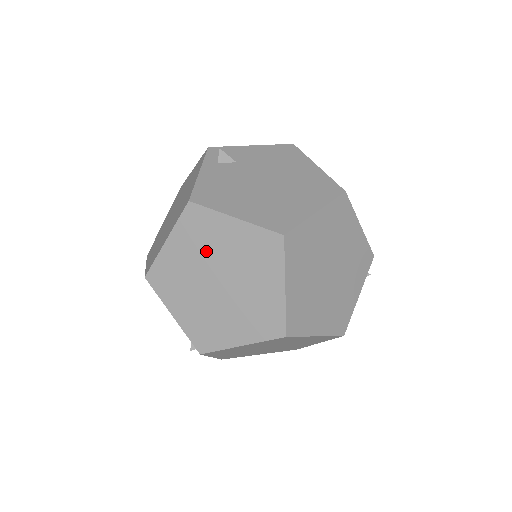
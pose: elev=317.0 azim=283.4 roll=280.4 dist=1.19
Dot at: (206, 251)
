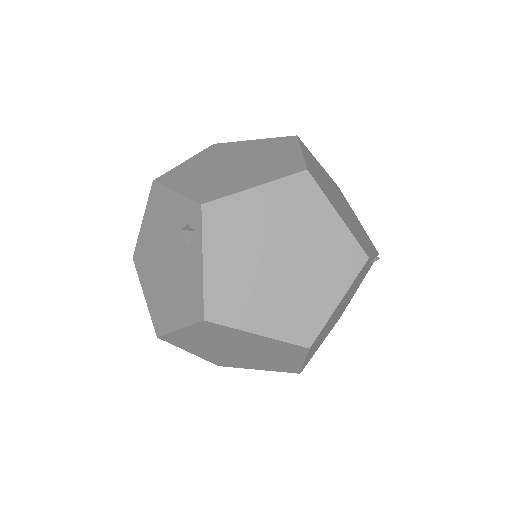
Dot at: (224, 156)
